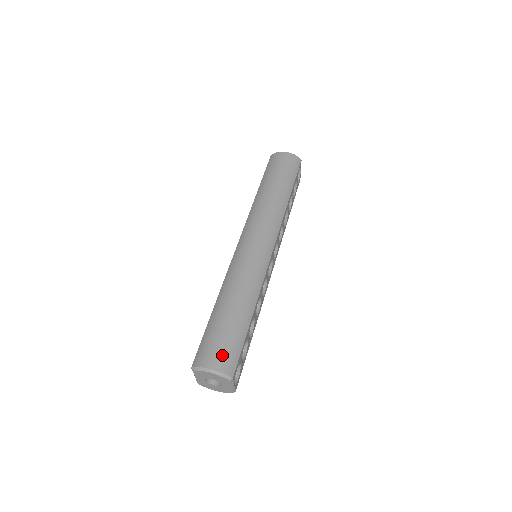
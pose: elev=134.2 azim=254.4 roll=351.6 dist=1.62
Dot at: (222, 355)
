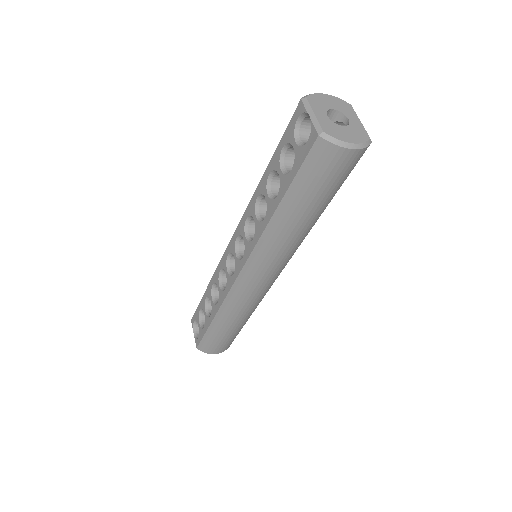
Dot at: occluded
